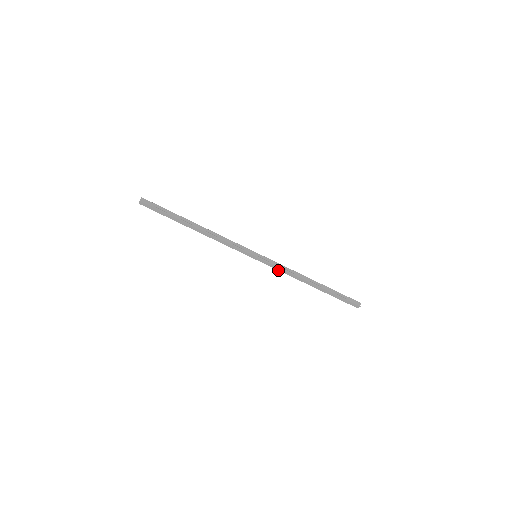
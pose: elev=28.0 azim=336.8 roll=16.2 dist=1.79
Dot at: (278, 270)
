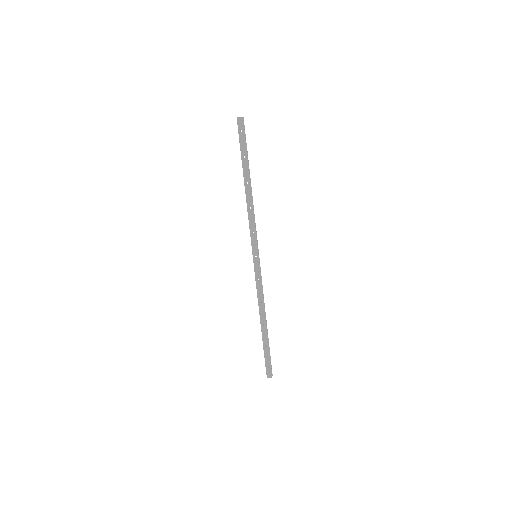
Dot at: (256, 285)
